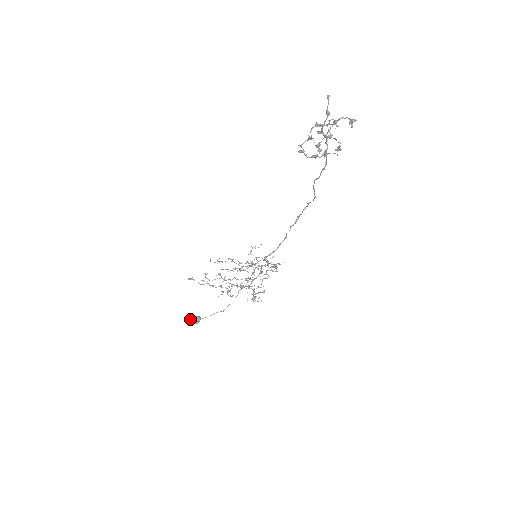
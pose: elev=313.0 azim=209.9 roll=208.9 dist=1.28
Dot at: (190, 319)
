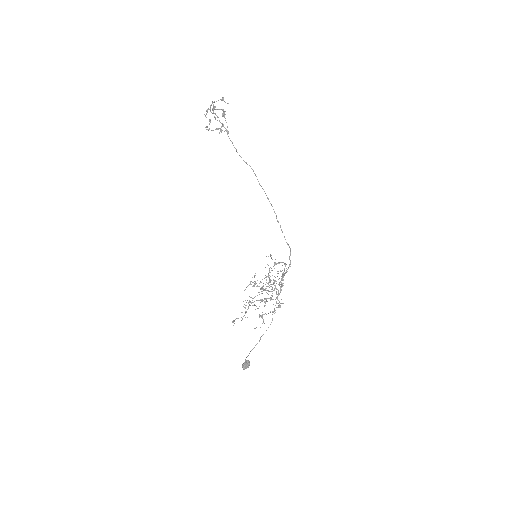
Dot at: occluded
